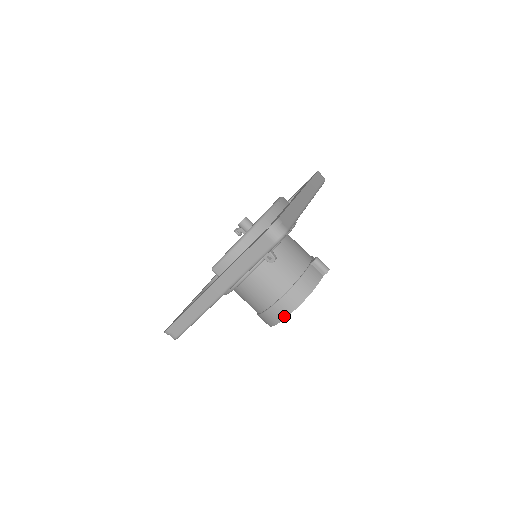
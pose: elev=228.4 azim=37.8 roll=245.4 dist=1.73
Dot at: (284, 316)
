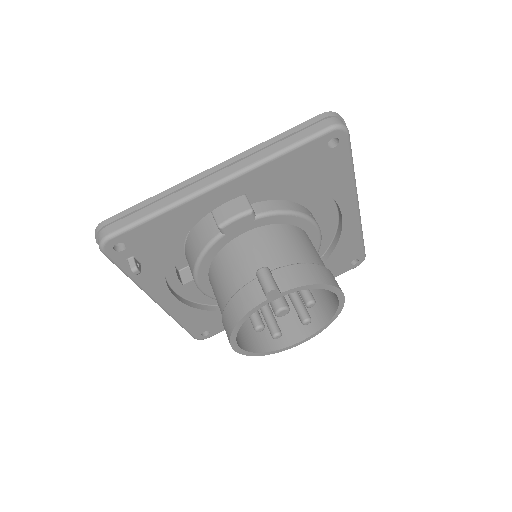
Dot at: (232, 346)
